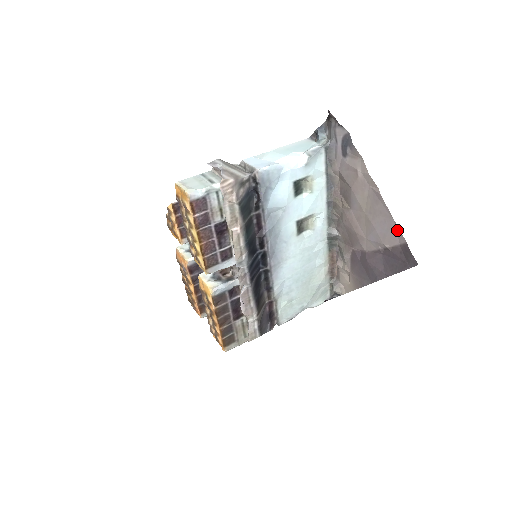
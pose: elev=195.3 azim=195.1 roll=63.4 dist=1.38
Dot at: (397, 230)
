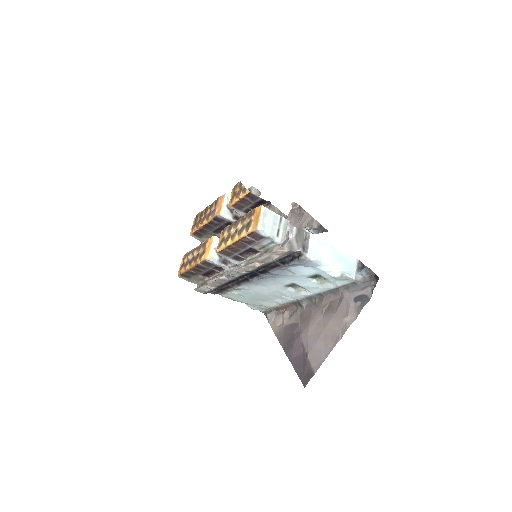
Dot at: (320, 364)
